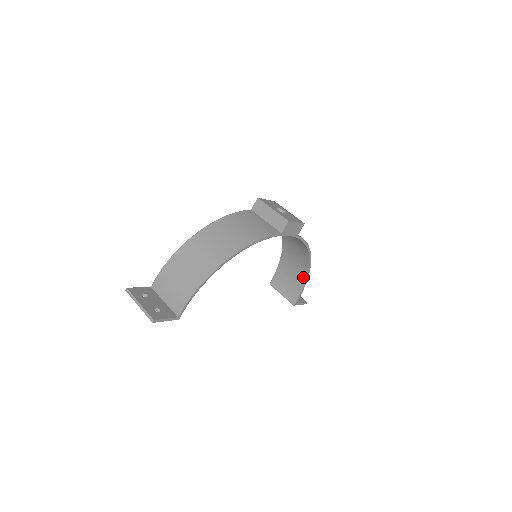
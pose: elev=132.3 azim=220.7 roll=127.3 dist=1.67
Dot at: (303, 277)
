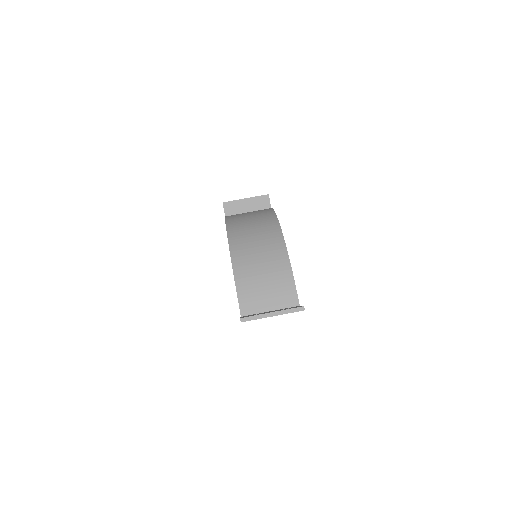
Dot at: occluded
